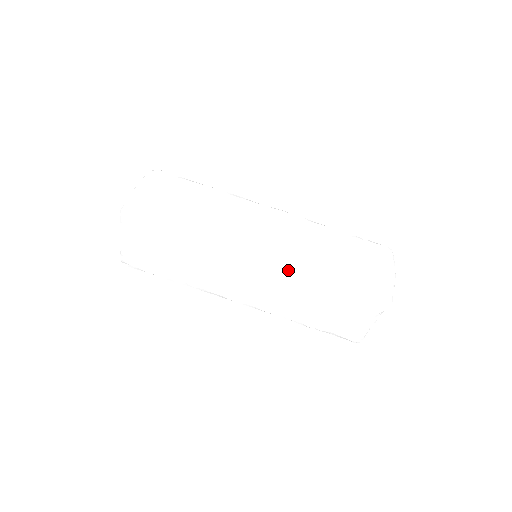
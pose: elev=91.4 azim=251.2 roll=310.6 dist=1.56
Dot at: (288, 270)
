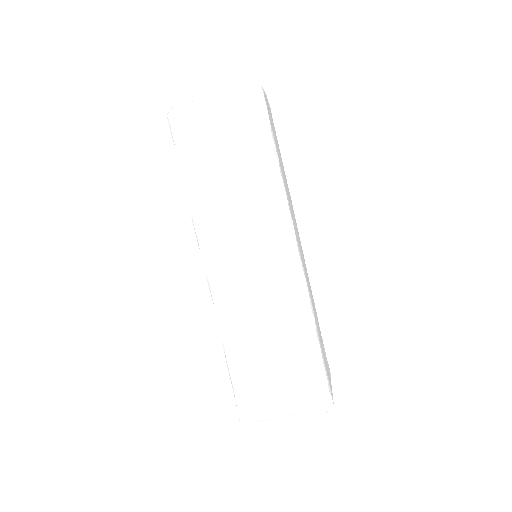
Dot at: (303, 290)
